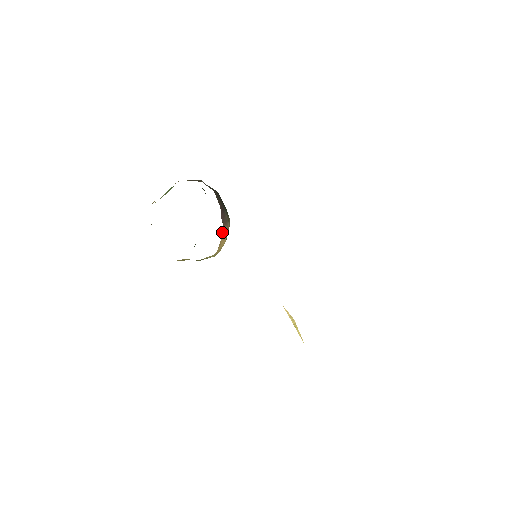
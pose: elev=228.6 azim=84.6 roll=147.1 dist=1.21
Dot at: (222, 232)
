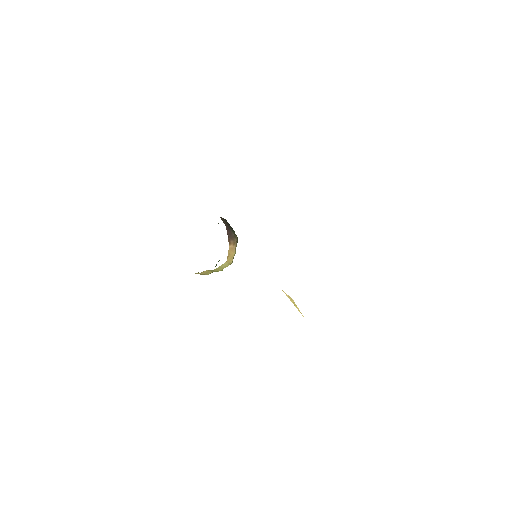
Dot at: (229, 244)
